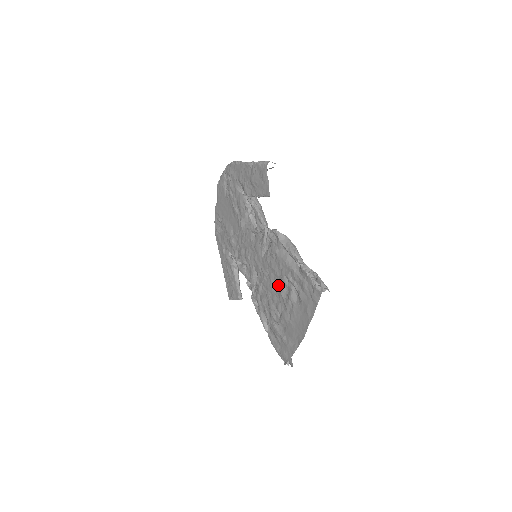
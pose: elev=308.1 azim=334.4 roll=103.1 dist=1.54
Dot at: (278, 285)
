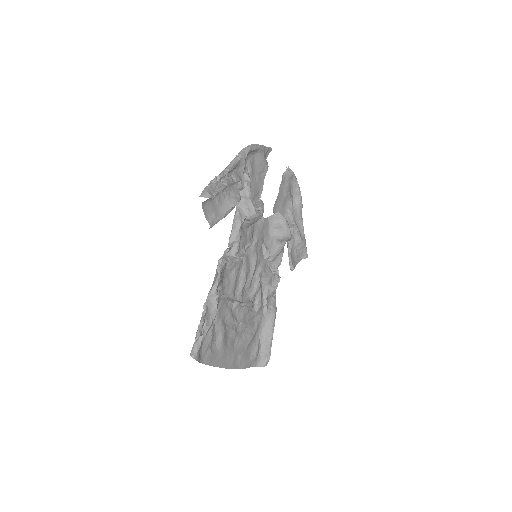
Dot at: occluded
